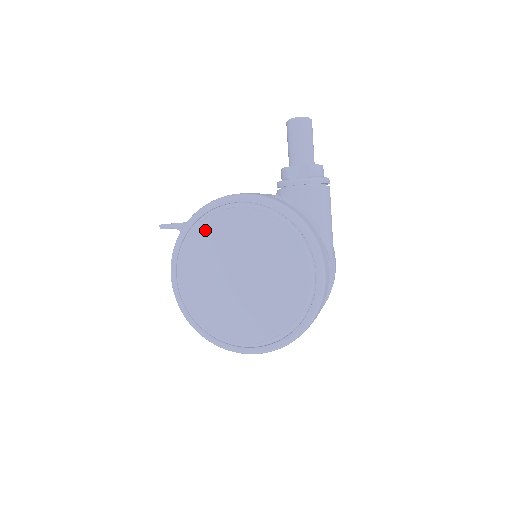
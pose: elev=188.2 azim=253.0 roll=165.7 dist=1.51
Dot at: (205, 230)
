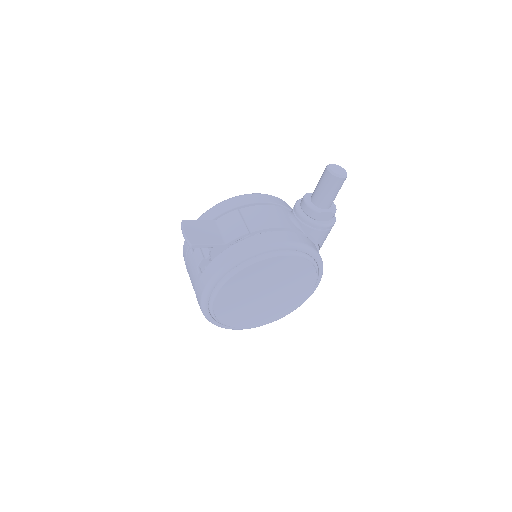
Dot at: (254, 269)
